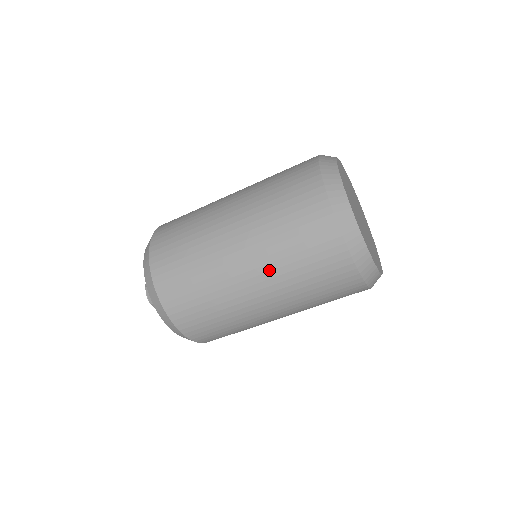
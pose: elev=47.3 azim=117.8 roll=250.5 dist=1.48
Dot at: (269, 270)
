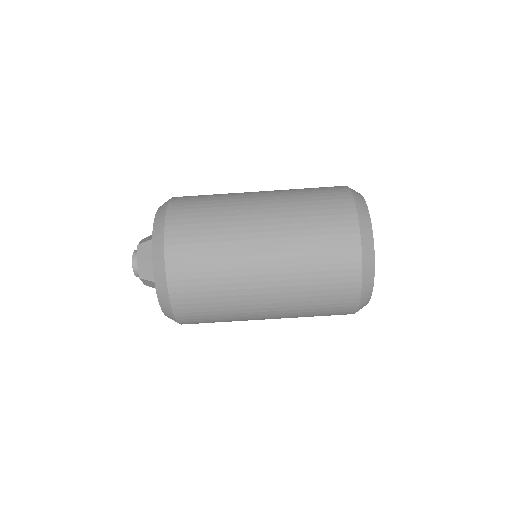
Dot at: (281, 199)
